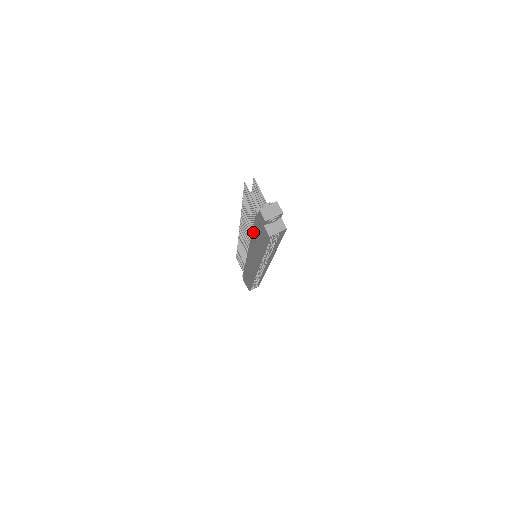
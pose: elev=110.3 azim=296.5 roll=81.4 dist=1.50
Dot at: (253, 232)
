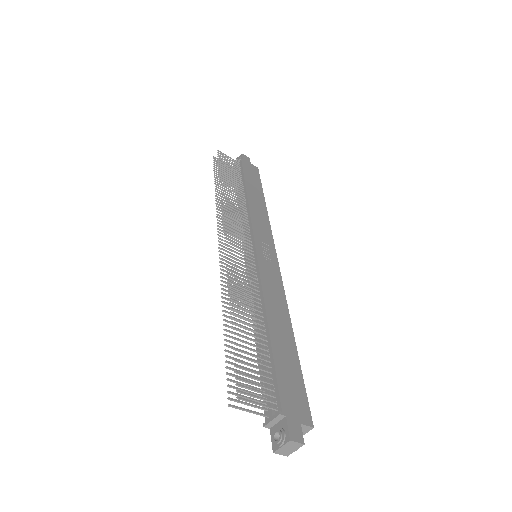
Dot at: (258, 355)
